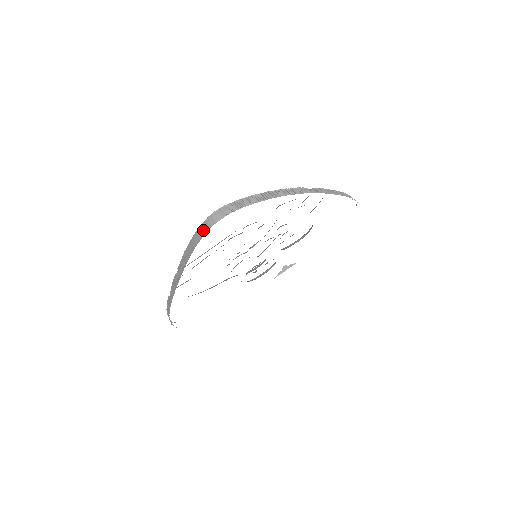
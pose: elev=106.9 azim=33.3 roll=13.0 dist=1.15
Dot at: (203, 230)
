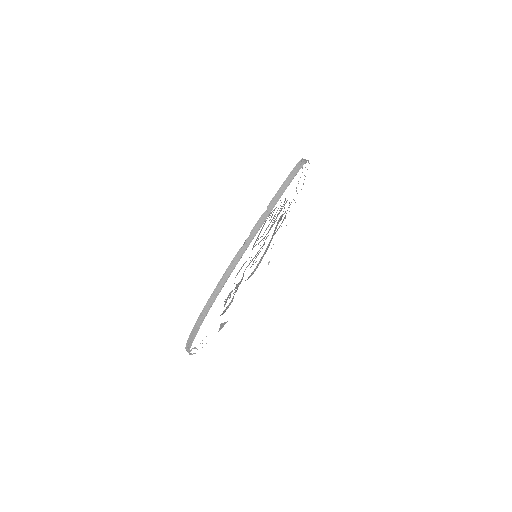
Dot at: (300, 166)
